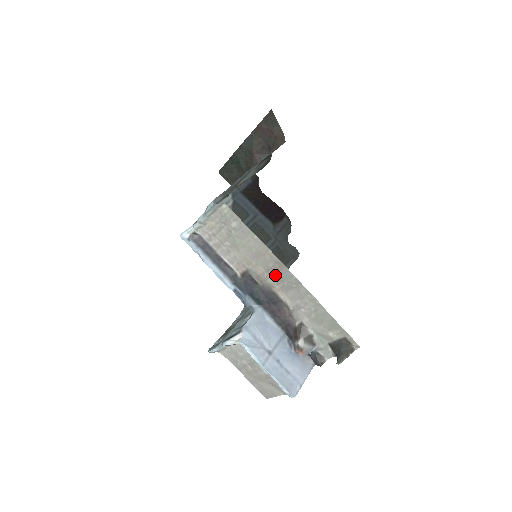
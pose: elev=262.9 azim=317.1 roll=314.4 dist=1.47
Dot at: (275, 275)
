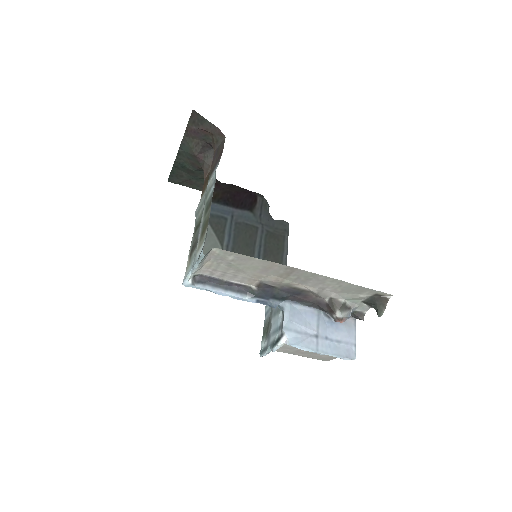
Dot at: (289, 277)
